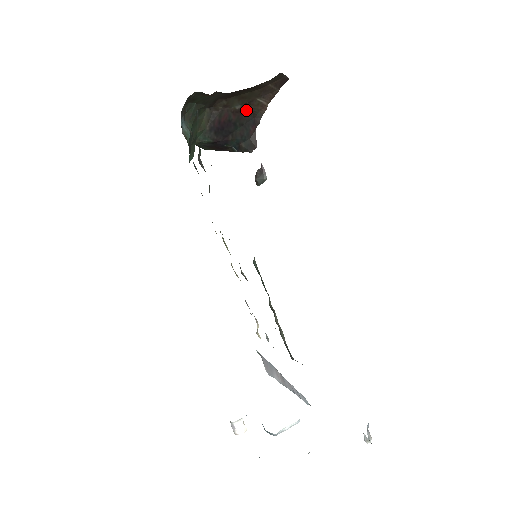
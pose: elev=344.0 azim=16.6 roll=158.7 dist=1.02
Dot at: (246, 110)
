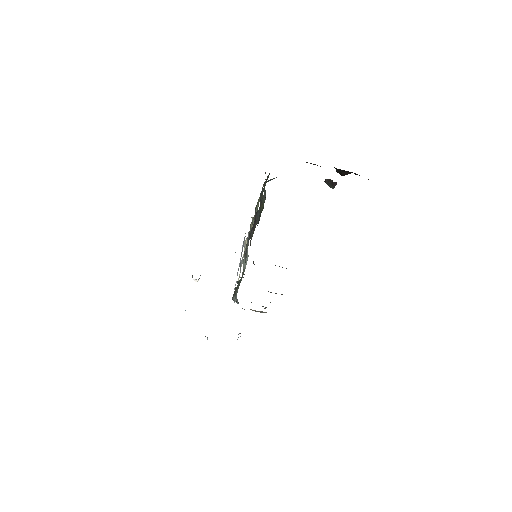
Dot at: occluded
